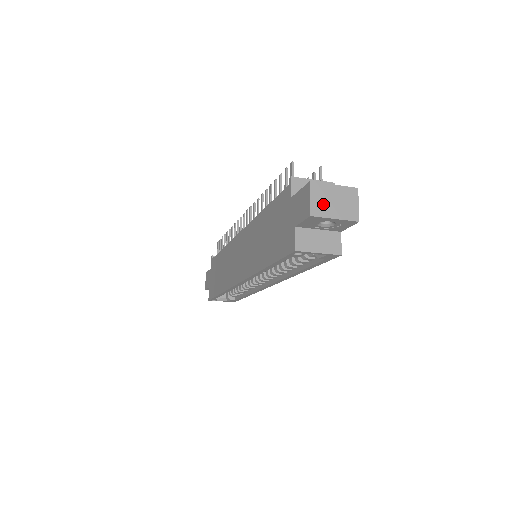
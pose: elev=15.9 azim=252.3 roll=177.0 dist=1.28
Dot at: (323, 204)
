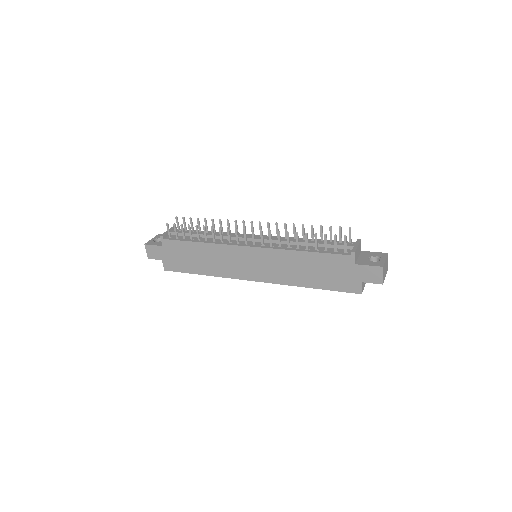
Dot at: (384, 274)
